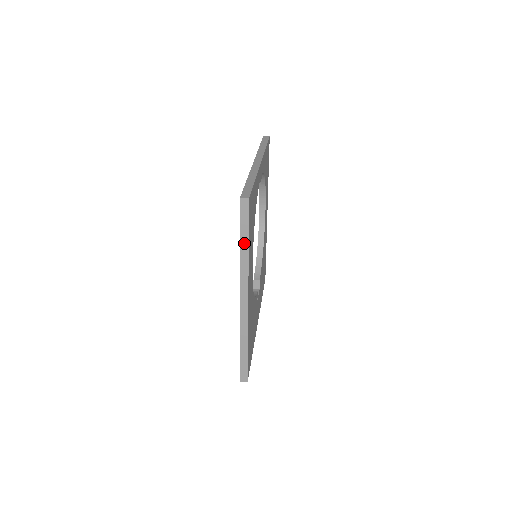
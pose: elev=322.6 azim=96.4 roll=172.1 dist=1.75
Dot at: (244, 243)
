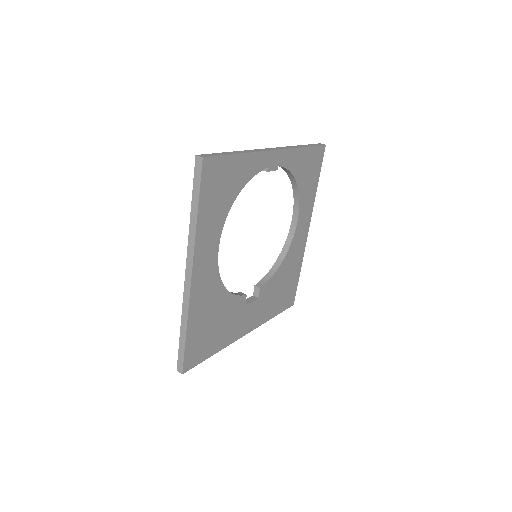
Dot at: (194, 207)
